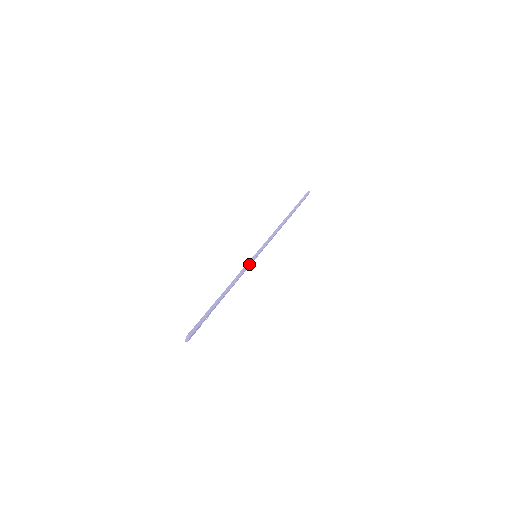
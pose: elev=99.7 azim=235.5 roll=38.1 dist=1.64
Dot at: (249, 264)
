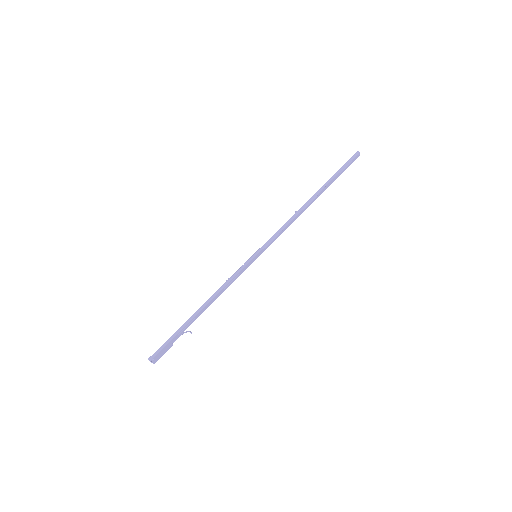
Dot at: (241, 269)
